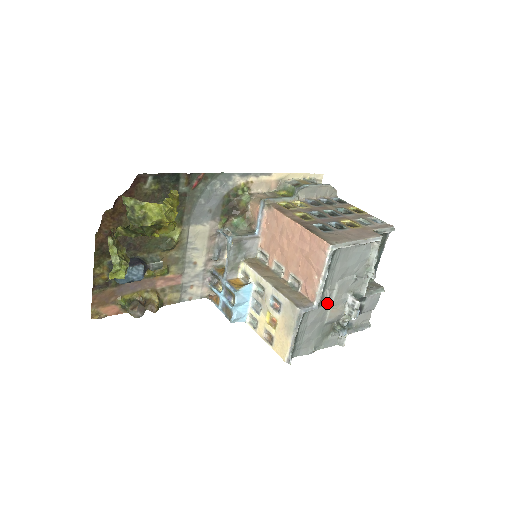
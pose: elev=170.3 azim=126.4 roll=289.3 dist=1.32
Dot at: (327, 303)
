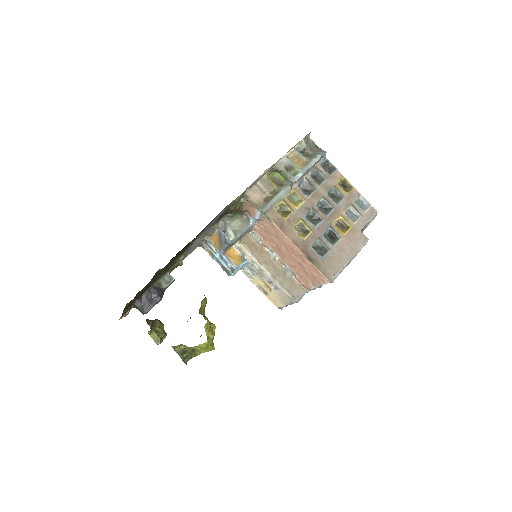
Dot at: occluded
